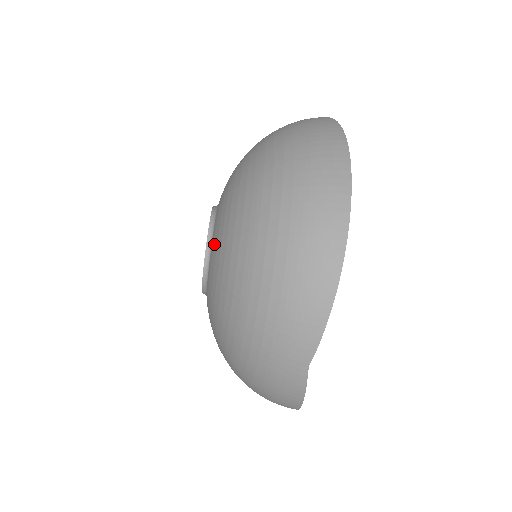
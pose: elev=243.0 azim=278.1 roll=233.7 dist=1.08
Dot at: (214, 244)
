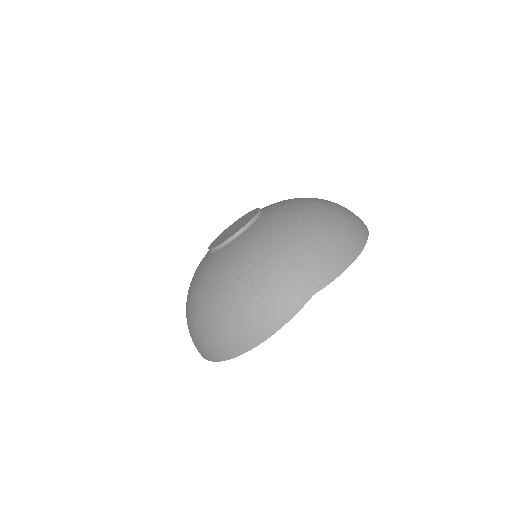
Dot at: (267, 215)
